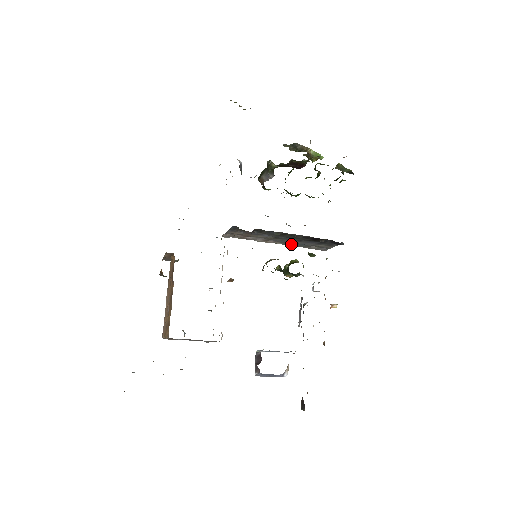
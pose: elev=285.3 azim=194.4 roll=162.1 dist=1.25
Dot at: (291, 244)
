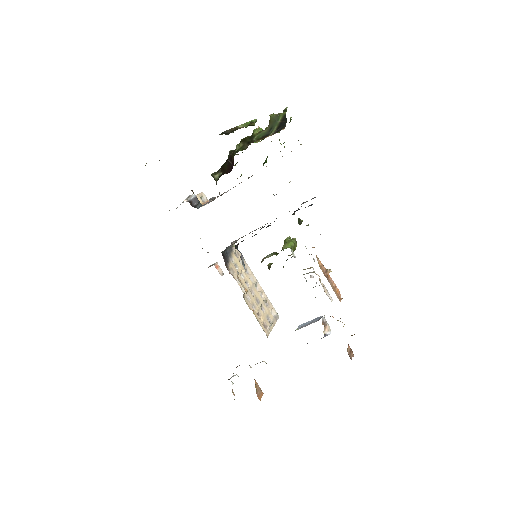
Dot at: occluded
